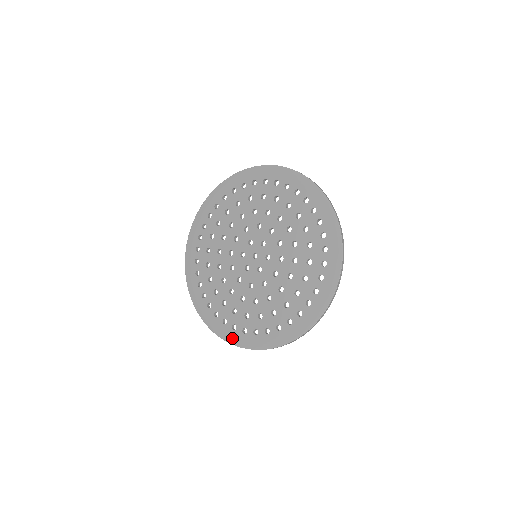
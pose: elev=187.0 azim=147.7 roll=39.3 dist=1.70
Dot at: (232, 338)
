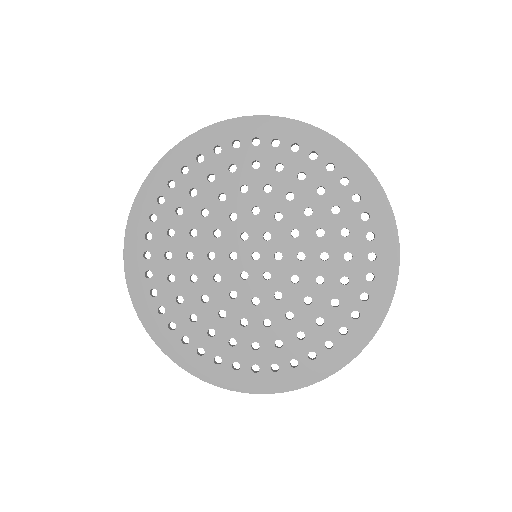
Dot at: (140, 300)
